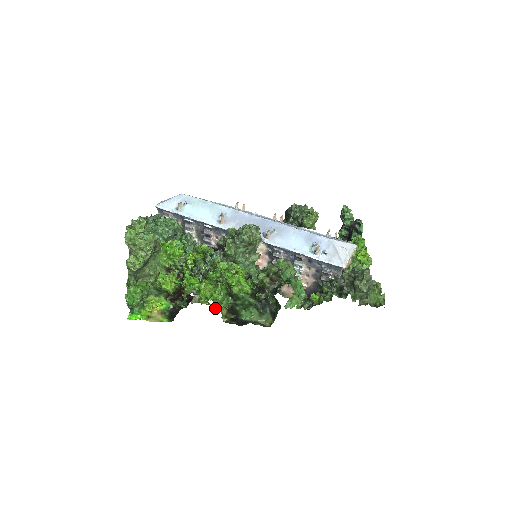
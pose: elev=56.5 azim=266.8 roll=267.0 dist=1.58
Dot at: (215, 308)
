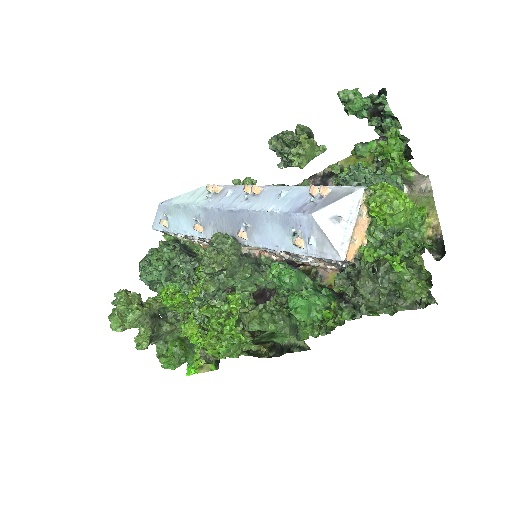
Dot at: occluded
